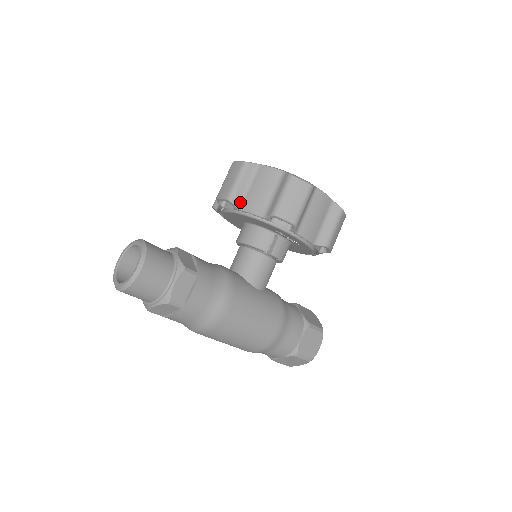
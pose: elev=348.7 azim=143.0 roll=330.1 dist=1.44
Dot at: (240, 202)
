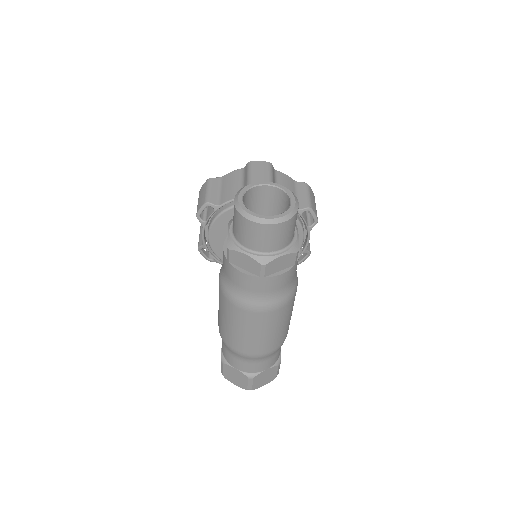
Dot at: occluded
